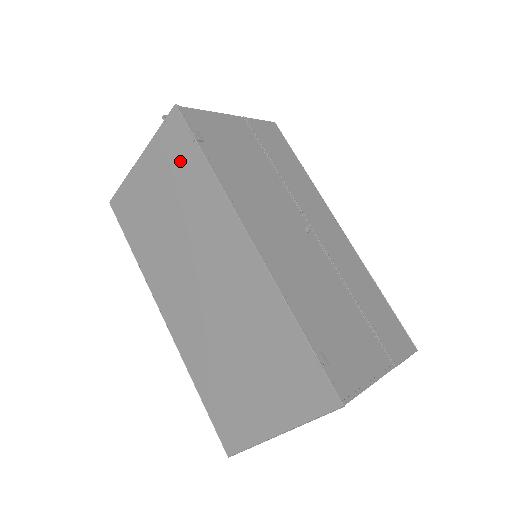
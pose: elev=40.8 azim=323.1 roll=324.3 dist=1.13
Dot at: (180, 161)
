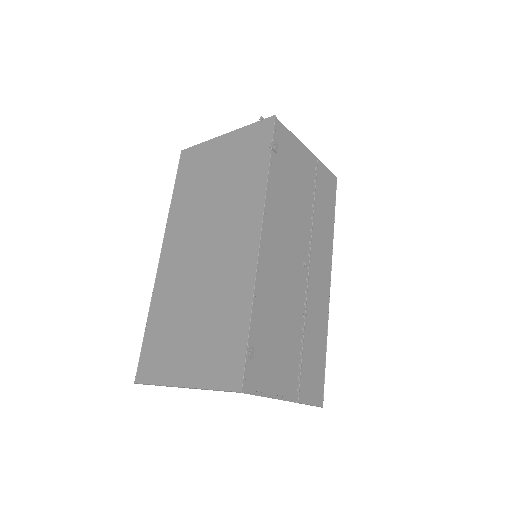
Dot at: (251, 155)
